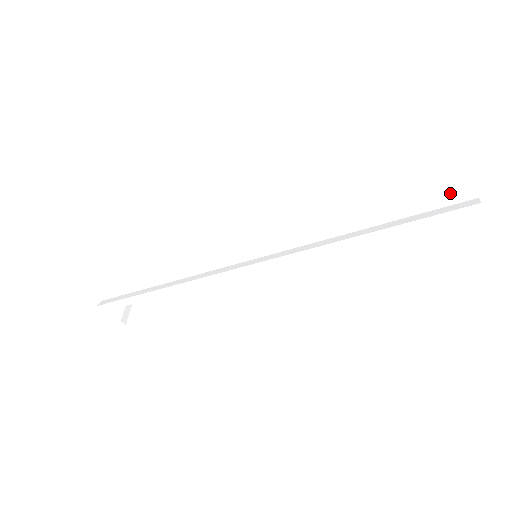
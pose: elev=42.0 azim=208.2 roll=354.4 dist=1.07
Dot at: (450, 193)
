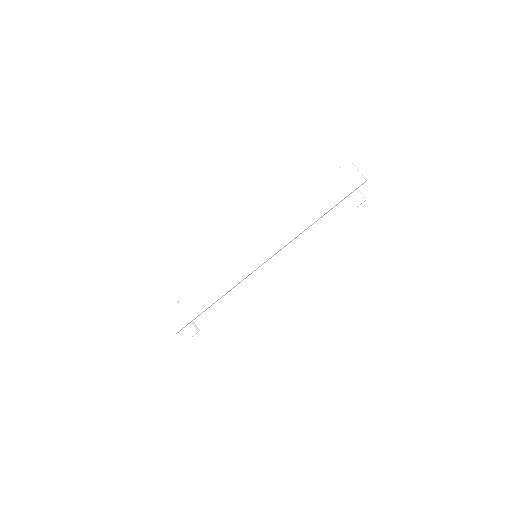
Dot at: (346, 177)
